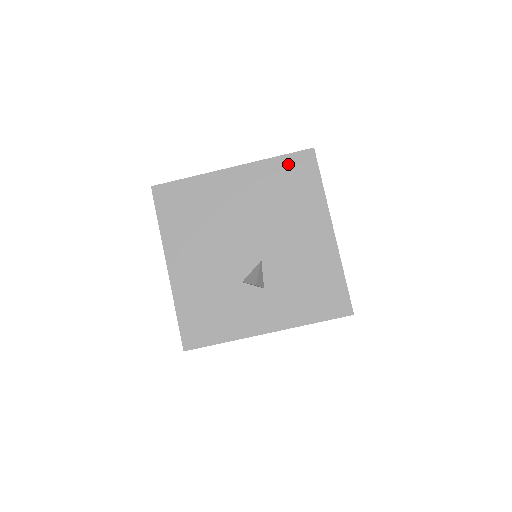
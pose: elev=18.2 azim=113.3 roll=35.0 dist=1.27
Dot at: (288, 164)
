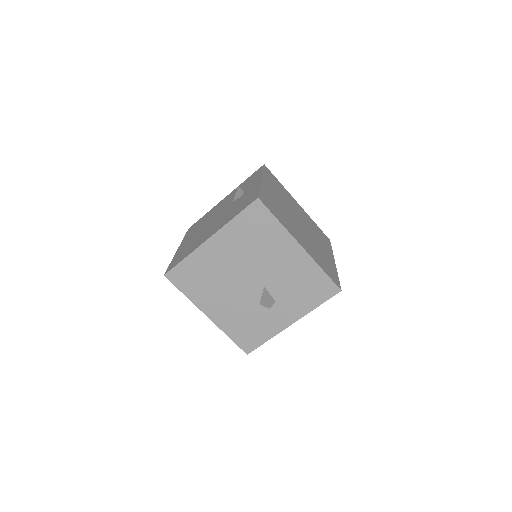
Dot at: (246, 218)
